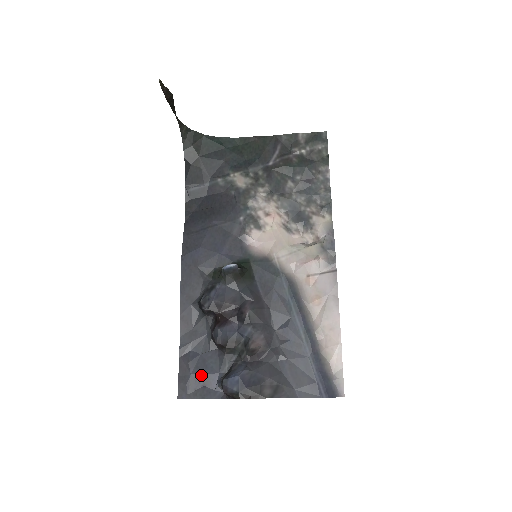
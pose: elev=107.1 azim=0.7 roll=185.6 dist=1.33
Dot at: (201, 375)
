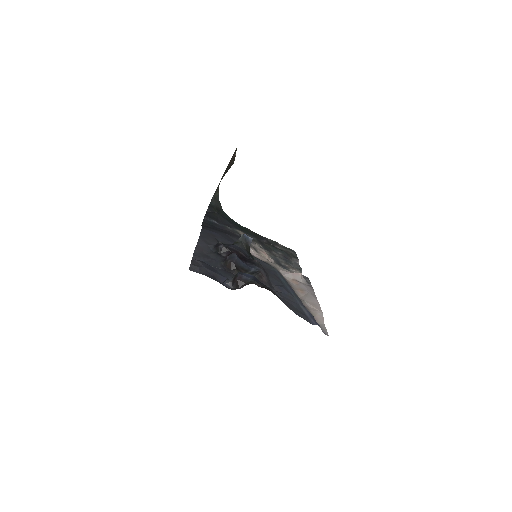
Dot at: (212, 271)
